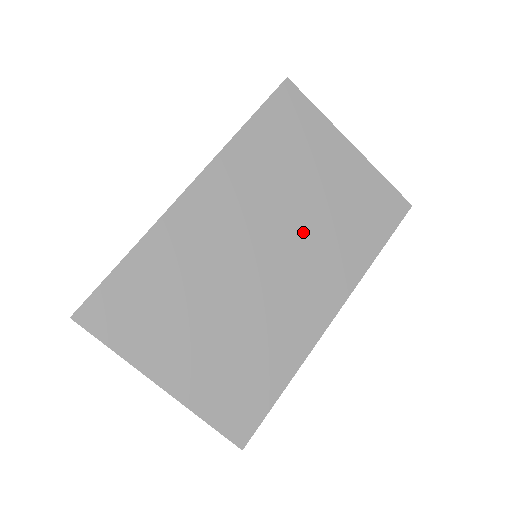
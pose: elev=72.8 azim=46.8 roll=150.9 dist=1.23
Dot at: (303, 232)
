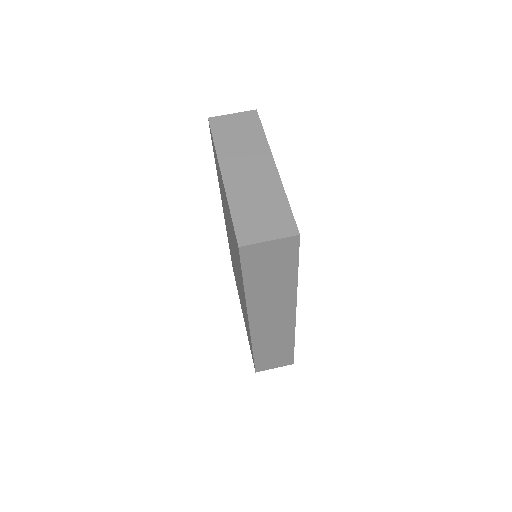
Dot at: occluded
